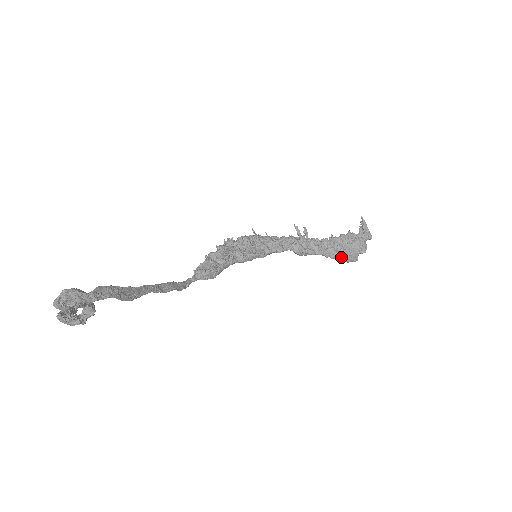
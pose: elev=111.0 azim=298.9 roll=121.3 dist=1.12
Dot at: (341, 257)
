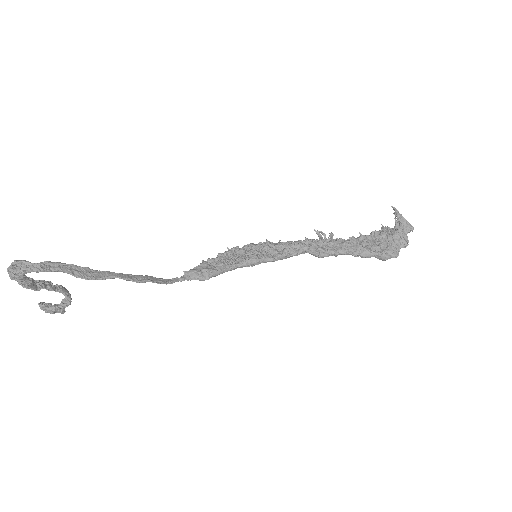
Dot at: (374, 254)
